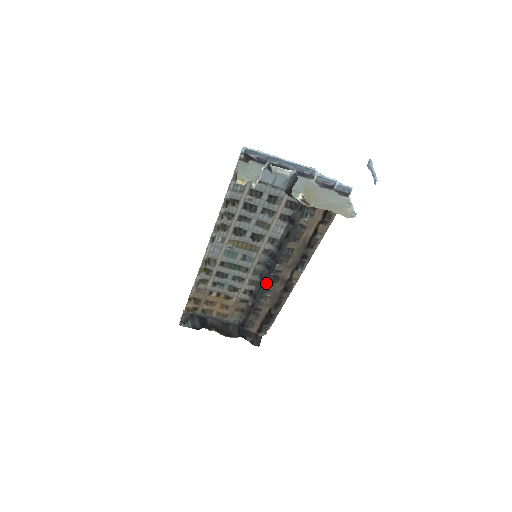
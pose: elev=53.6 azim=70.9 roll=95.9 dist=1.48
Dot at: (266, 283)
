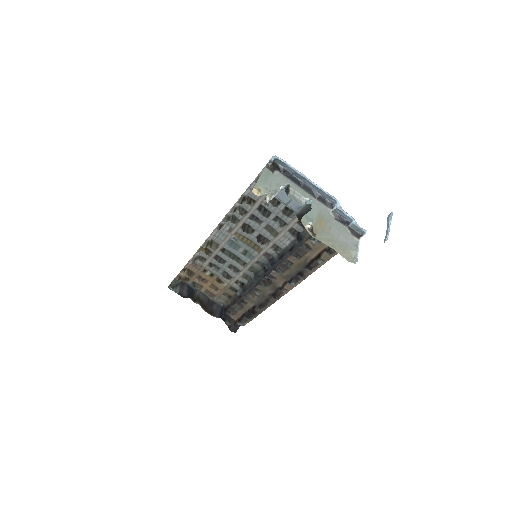
Dot at: (258, 283)
